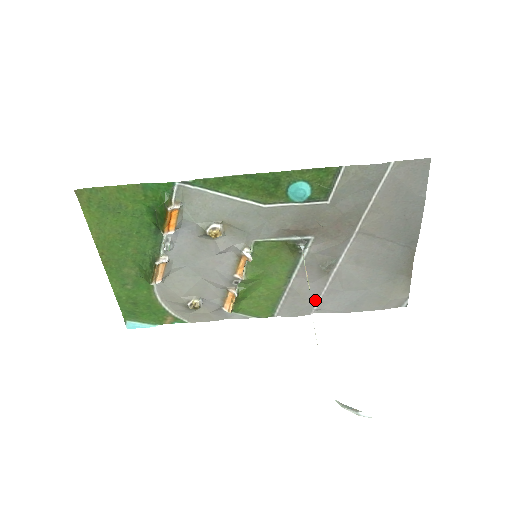
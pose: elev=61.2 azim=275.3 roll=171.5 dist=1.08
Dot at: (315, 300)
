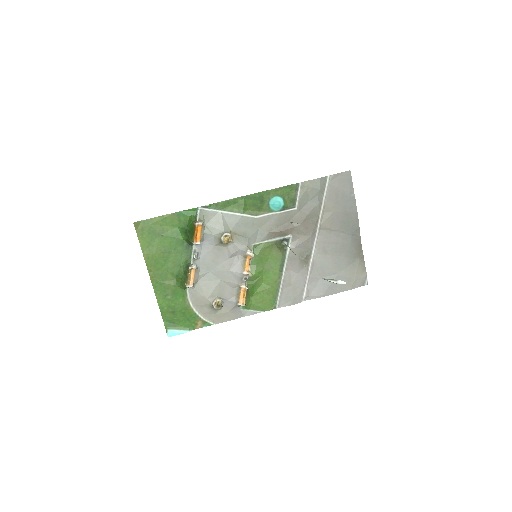
Dot at: (303, 288)
